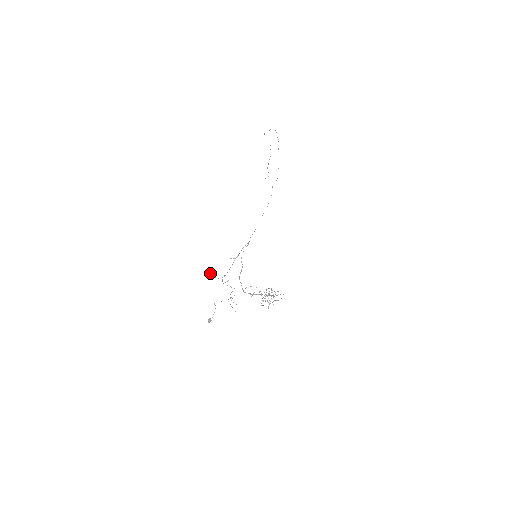
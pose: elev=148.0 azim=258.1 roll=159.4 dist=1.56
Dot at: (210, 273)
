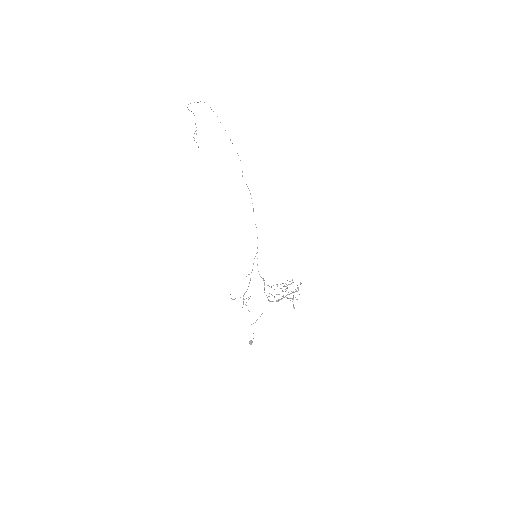
Dot at: (231, 298)
